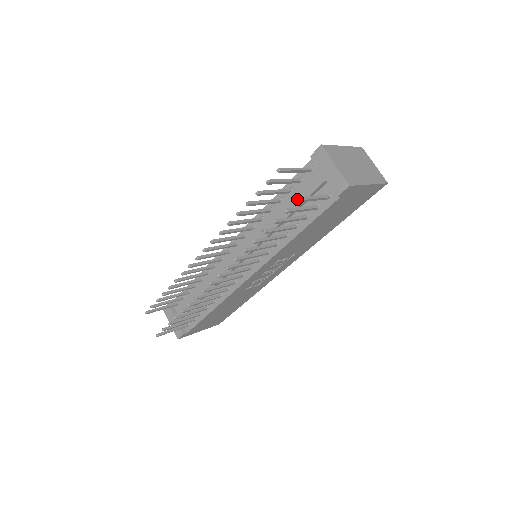
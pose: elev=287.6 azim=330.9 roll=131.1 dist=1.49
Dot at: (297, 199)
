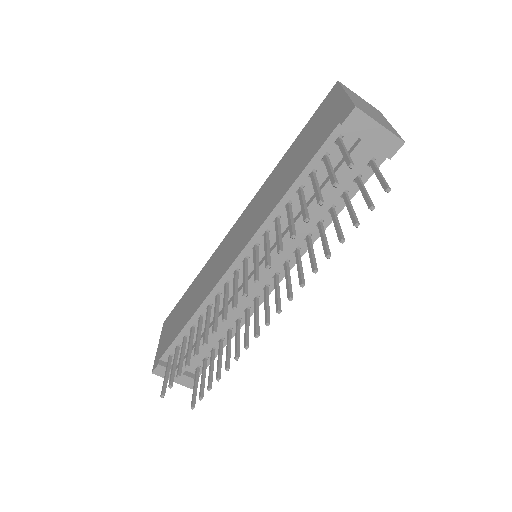
Dot at: (389, 190)
